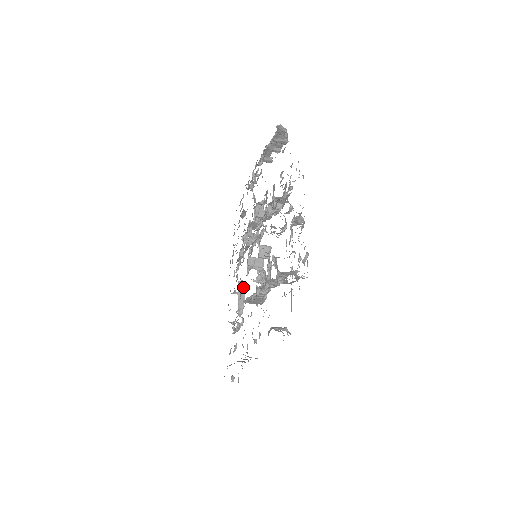
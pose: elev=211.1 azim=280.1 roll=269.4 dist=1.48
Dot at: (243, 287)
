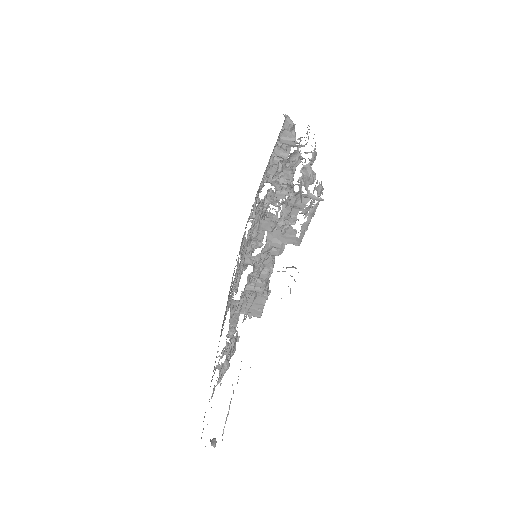
Dot at: occluded
